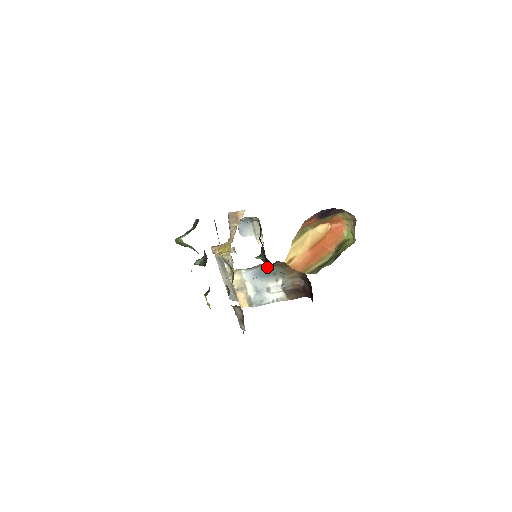
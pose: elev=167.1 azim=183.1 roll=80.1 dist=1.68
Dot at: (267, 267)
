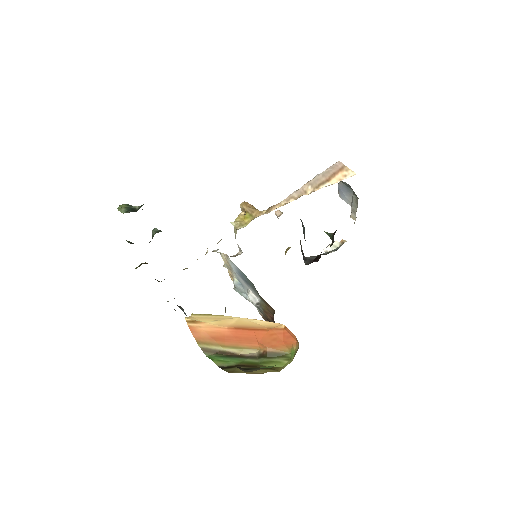
Dot at: (248, 279)
